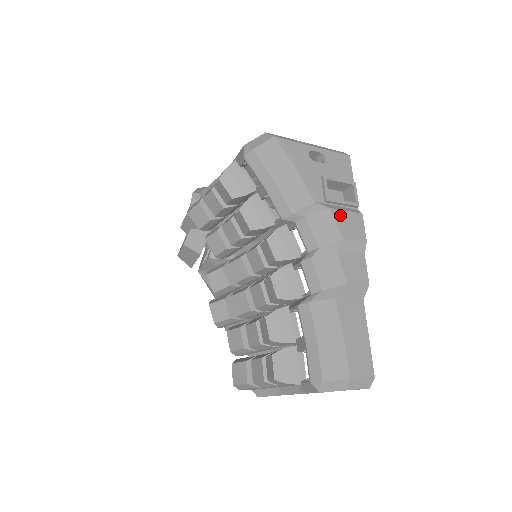
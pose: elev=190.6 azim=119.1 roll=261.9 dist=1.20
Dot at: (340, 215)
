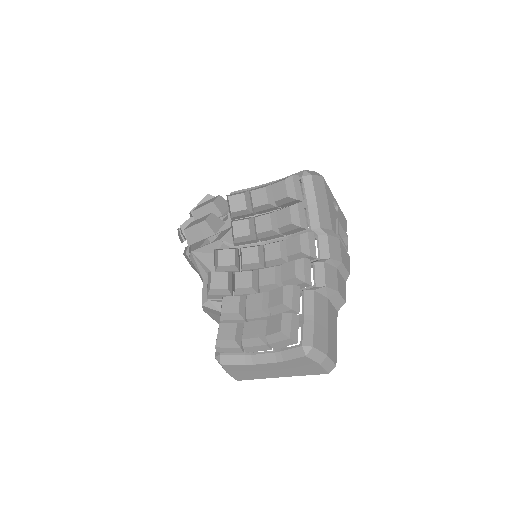
Dot at: (342, 247)
